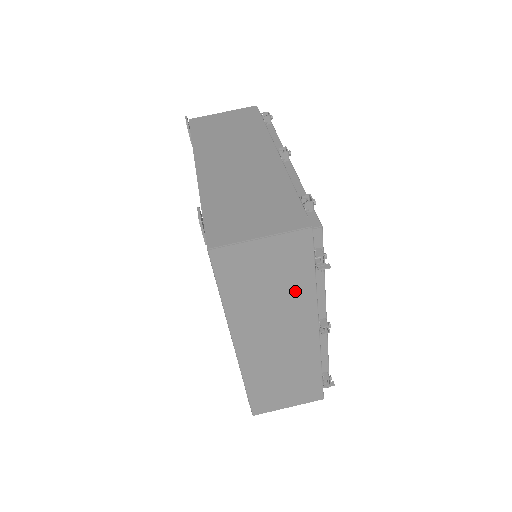
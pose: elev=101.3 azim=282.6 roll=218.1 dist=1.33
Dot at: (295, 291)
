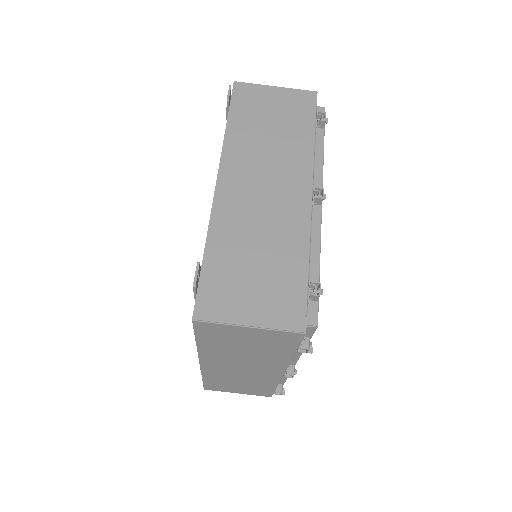
Dot at: (271, 355)
